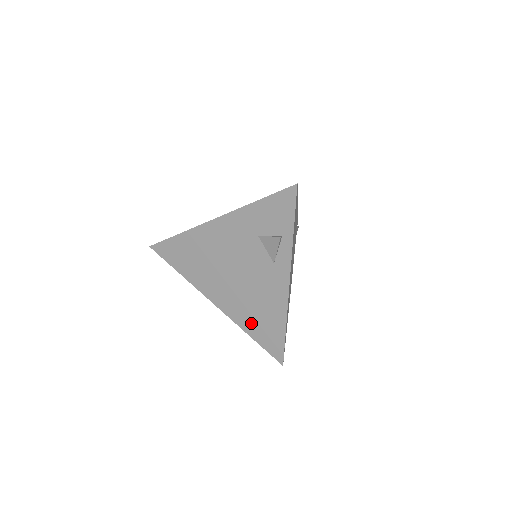
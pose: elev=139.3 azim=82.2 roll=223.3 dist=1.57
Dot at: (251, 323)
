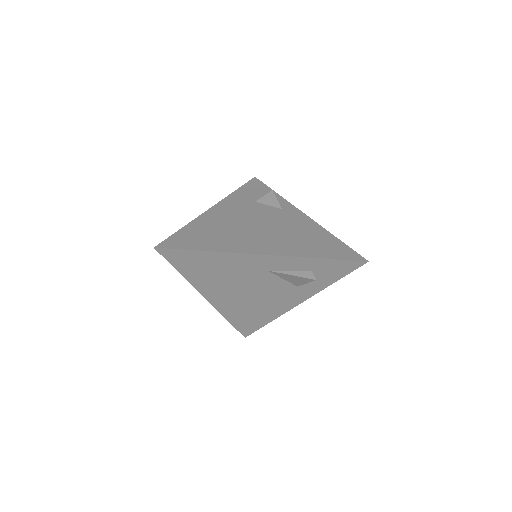
Dot at: (309, 249)
